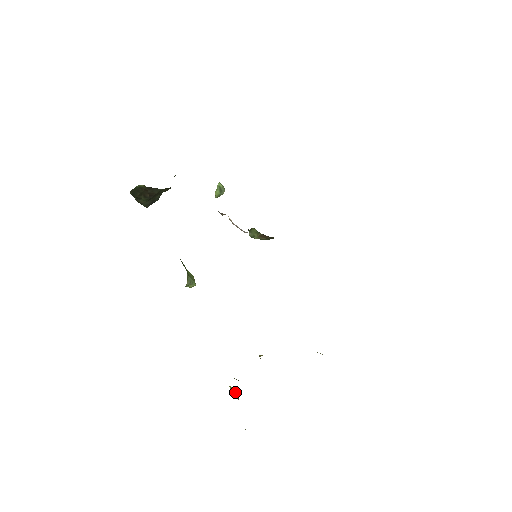
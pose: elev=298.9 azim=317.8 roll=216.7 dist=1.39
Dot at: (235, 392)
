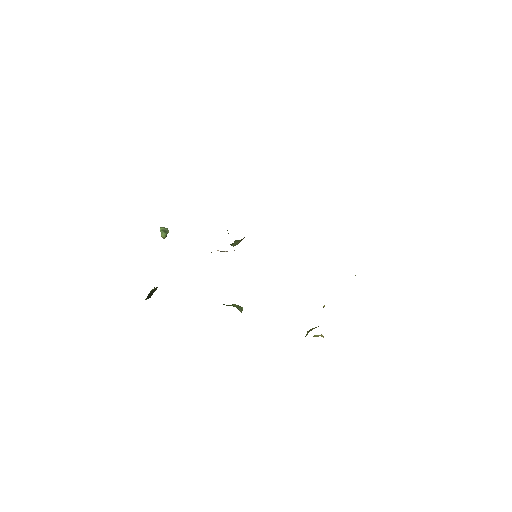
Dot at: (319, 335)
